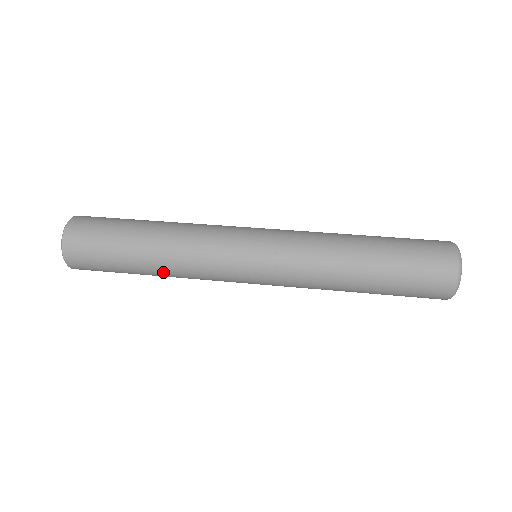
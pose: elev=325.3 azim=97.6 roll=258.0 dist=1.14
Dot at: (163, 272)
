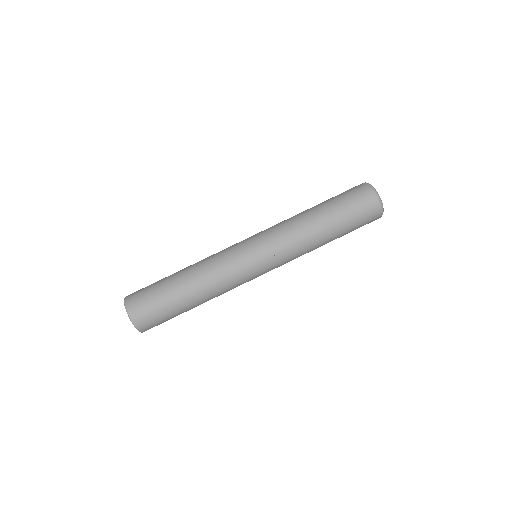
Dot at: occluded
